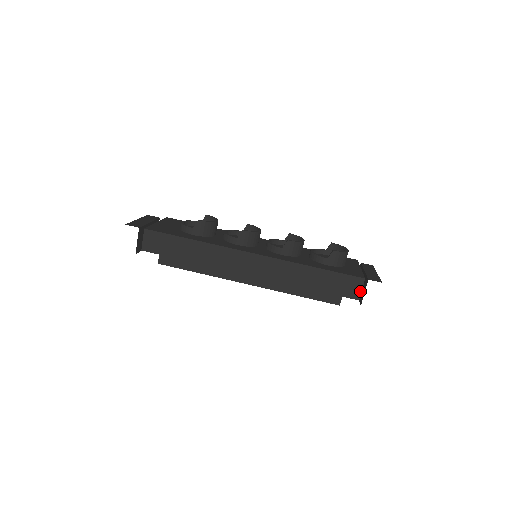
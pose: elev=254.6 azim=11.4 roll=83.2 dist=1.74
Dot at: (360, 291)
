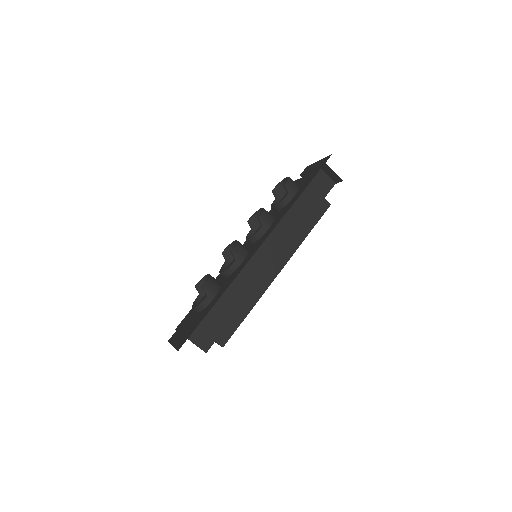
Dot at: (329, 178)
